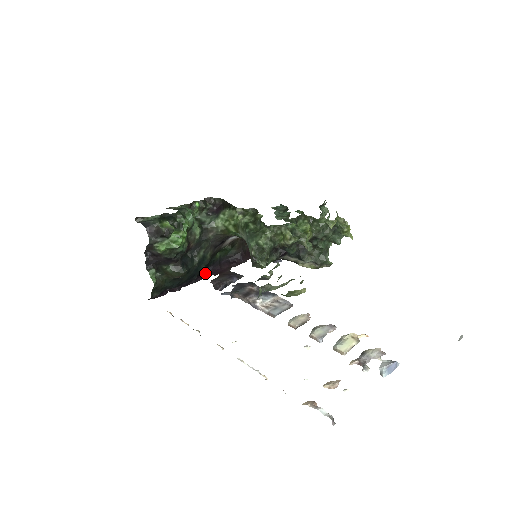
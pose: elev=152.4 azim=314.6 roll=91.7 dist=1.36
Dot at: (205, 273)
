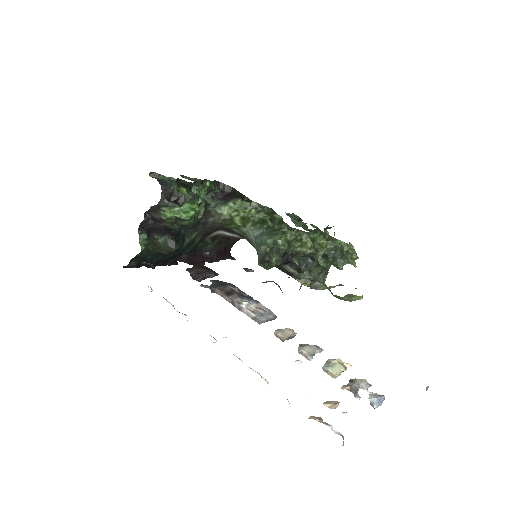
Dot at: (179, 259)
